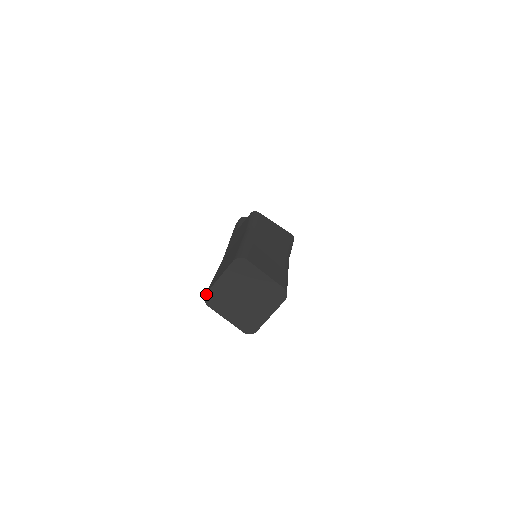
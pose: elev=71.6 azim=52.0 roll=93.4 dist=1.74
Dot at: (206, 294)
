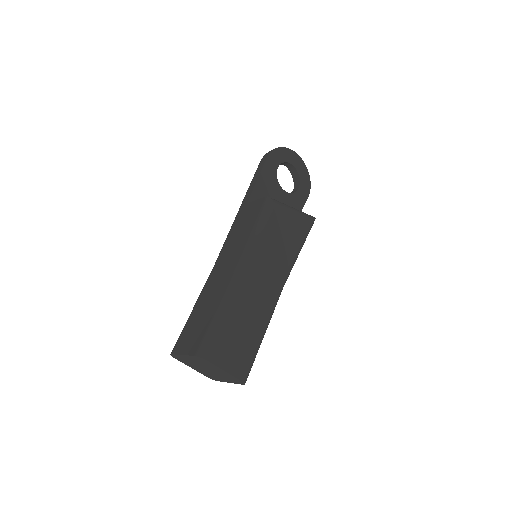
Dot at: (172, 354)
